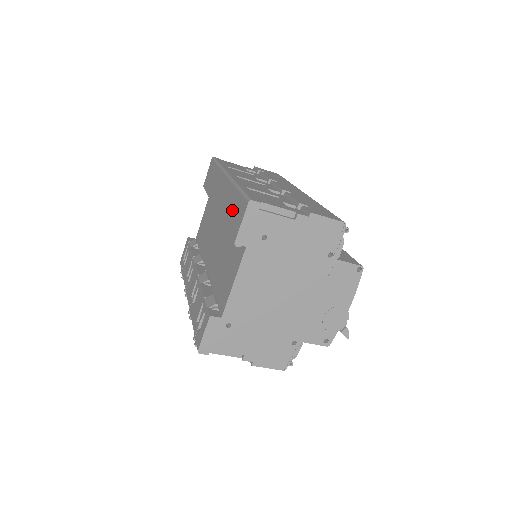
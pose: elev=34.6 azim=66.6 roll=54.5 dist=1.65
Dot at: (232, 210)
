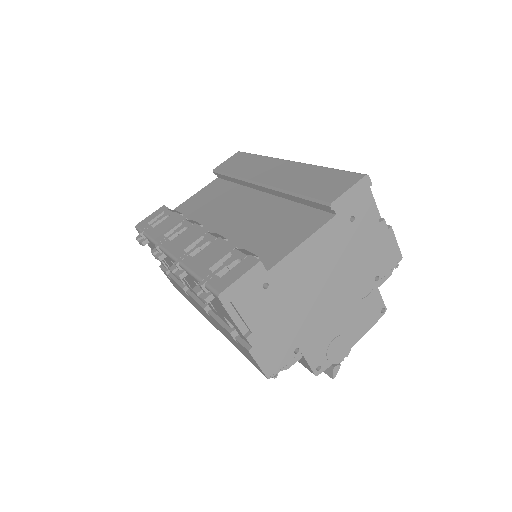
Dot at: (317, 181)
